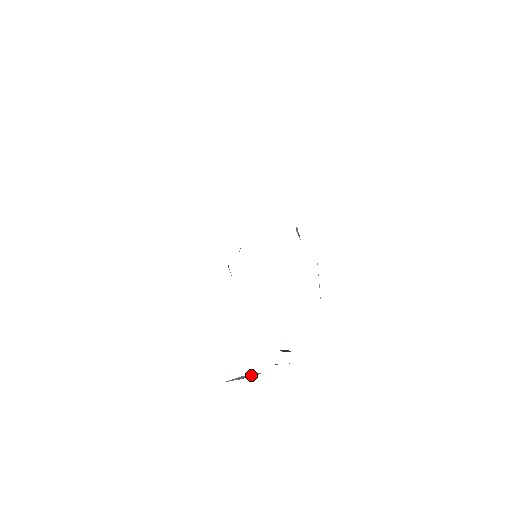
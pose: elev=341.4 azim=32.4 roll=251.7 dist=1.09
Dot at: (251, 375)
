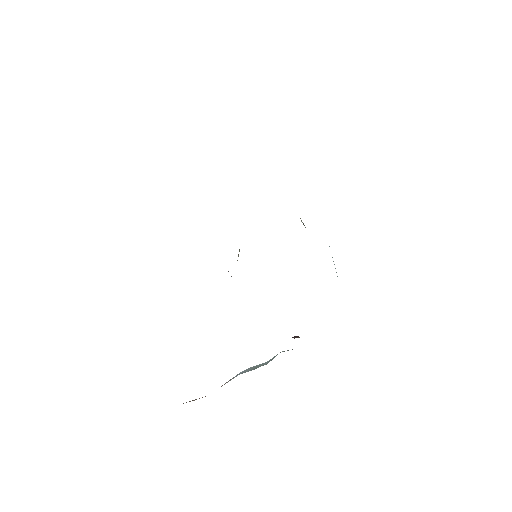
Dot at: (260, 365)
